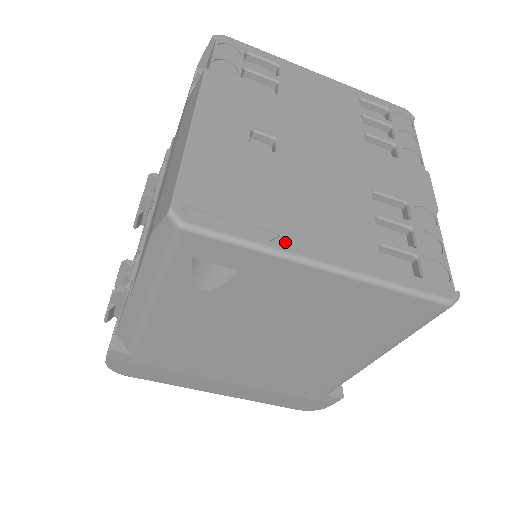
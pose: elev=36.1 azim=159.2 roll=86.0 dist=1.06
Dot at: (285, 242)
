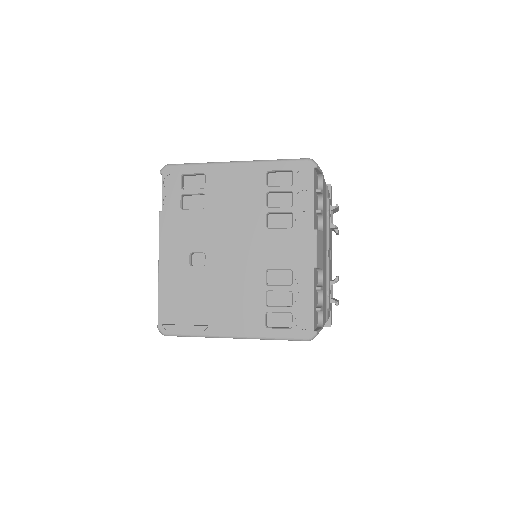
Dot at: (211, 330)
